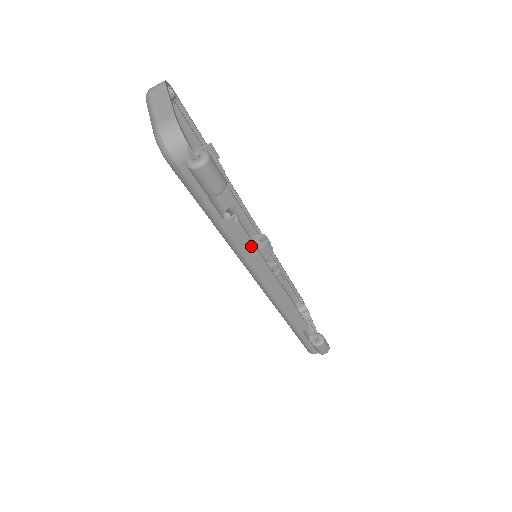
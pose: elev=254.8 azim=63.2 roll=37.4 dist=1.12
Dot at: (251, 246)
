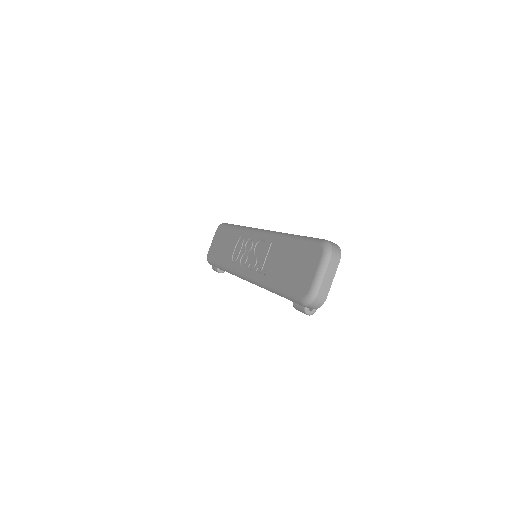
Dot at: occluded
